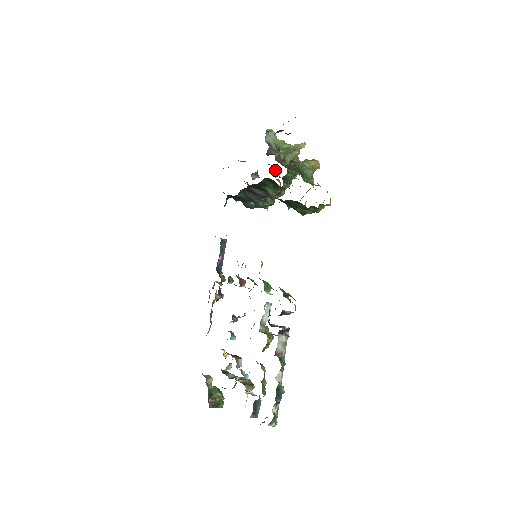
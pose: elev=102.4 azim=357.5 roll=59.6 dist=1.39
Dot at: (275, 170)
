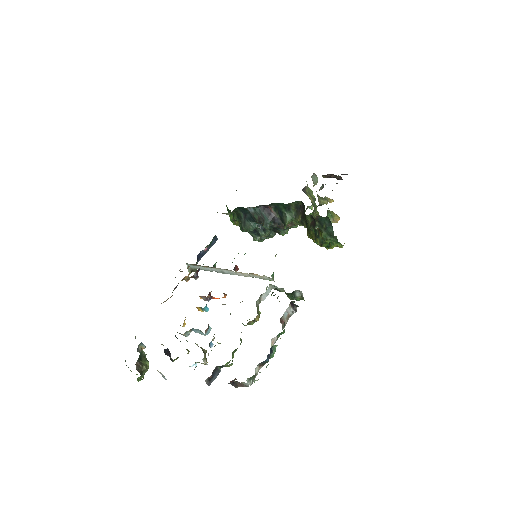
Dot at: occluded
